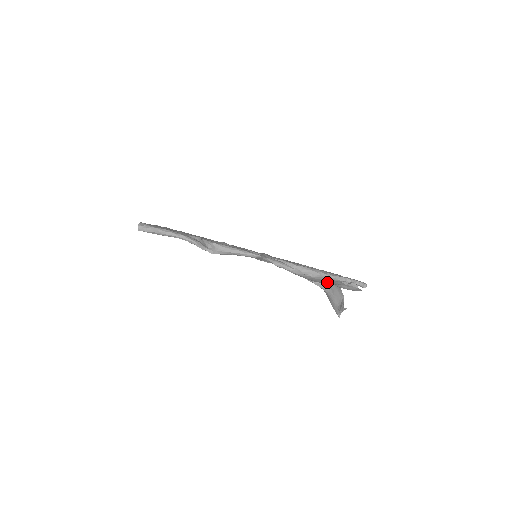
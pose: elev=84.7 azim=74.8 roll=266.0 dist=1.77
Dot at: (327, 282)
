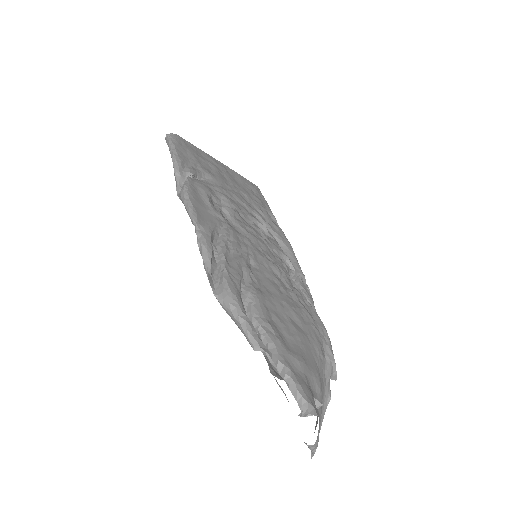
Dot at: occluded
